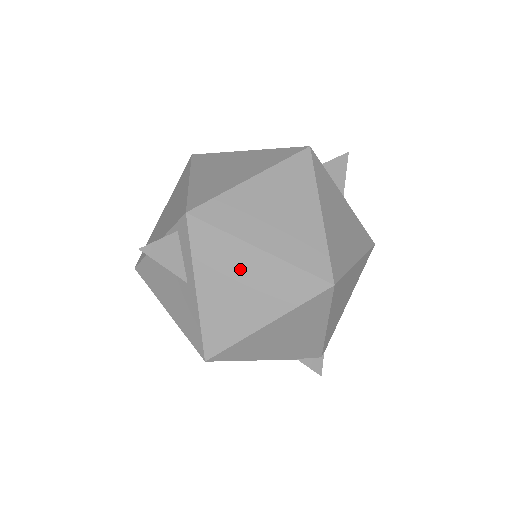
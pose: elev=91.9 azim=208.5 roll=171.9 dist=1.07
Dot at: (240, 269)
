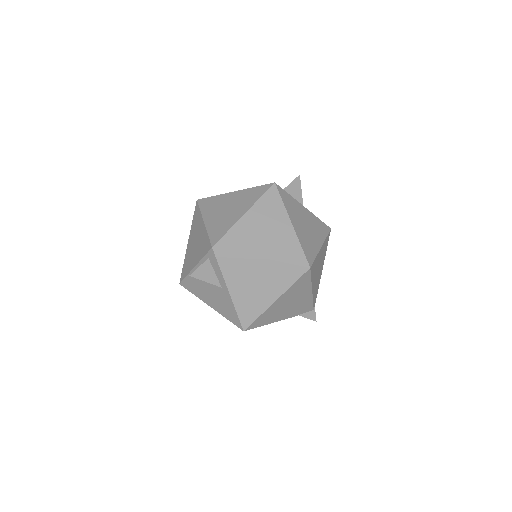
Dot at: (252, 272)
